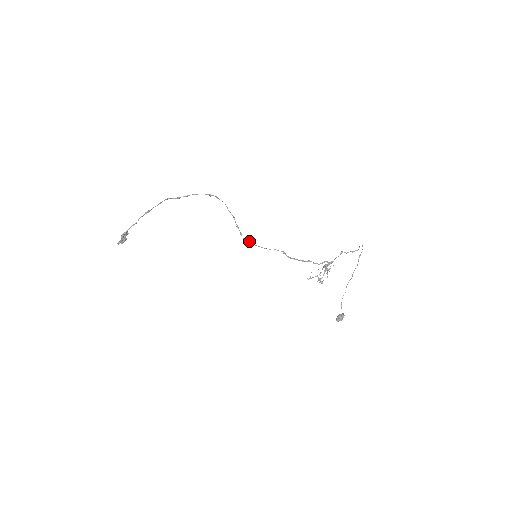
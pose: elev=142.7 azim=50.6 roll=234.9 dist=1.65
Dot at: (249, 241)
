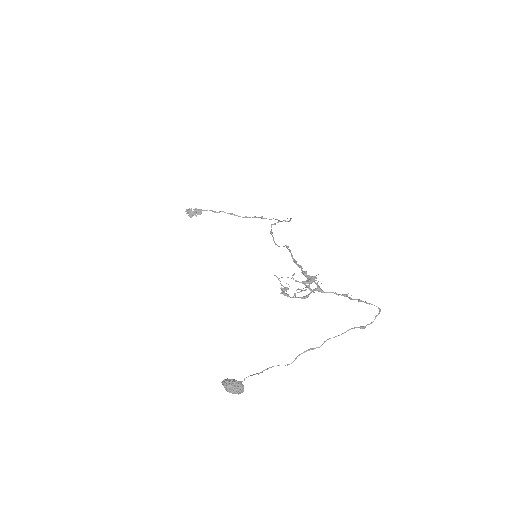
Dot at: occluded
